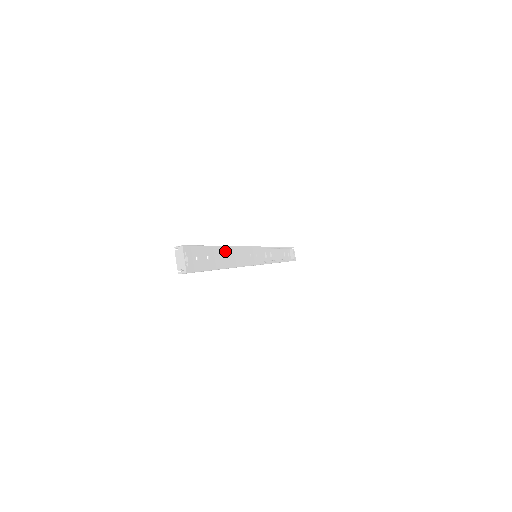
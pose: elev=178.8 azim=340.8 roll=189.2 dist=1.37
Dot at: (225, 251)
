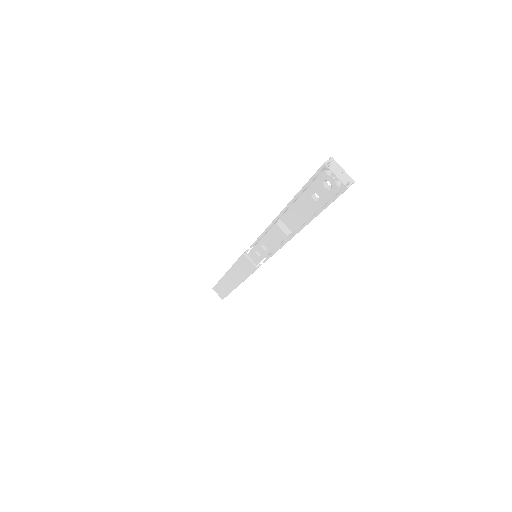
Dot at: (293, 209)
